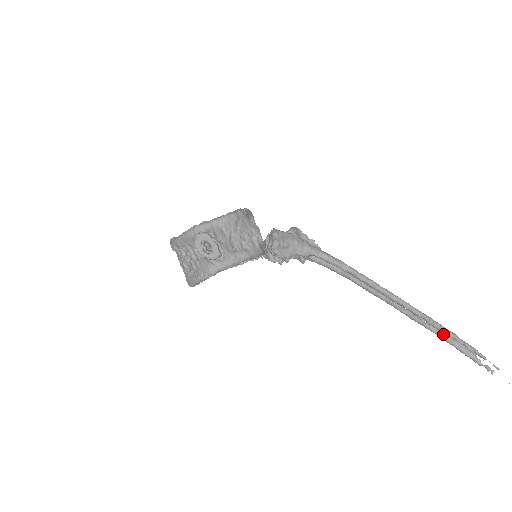
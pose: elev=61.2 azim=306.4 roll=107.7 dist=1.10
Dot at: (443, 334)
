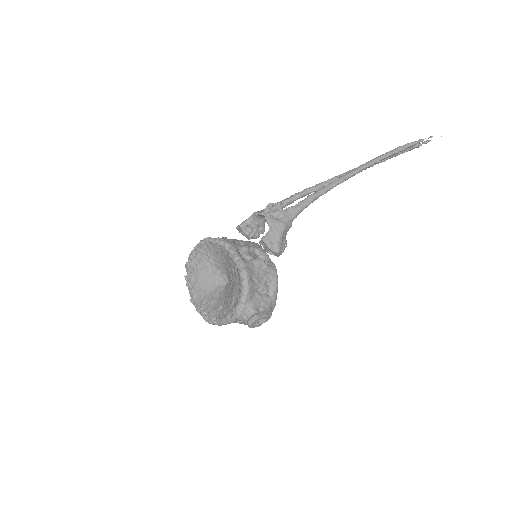
Dot at: (393, 156)
